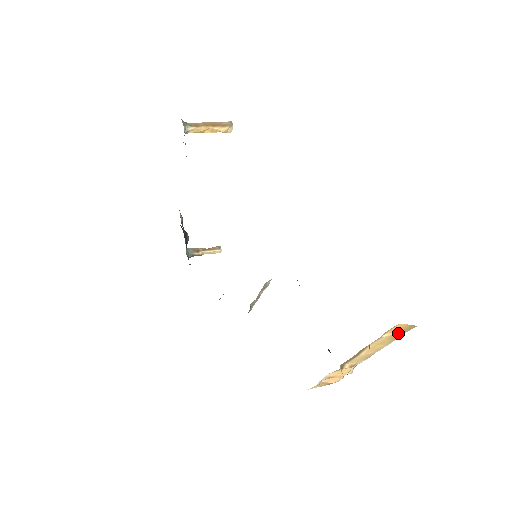
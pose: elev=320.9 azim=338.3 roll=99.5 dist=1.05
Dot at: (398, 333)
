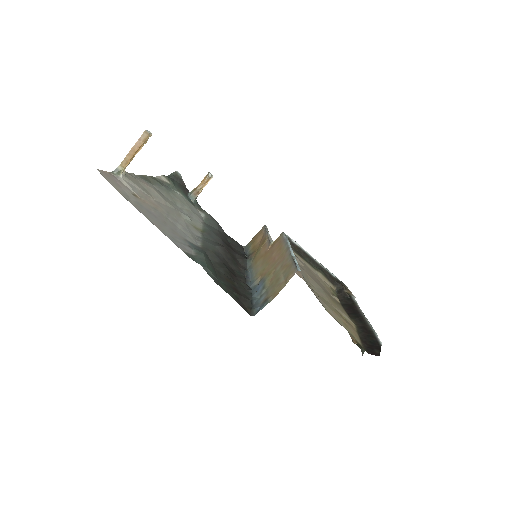
Dot at: occluded
